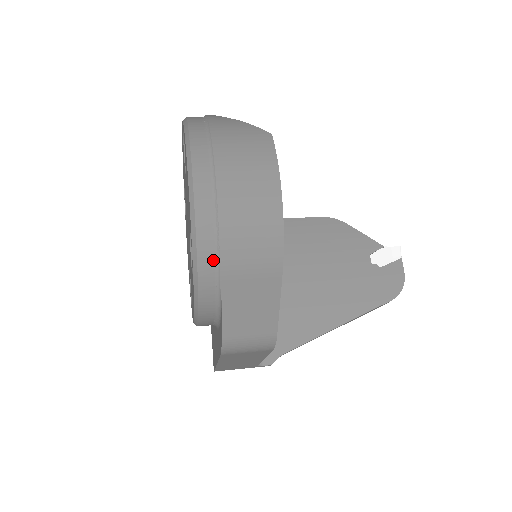
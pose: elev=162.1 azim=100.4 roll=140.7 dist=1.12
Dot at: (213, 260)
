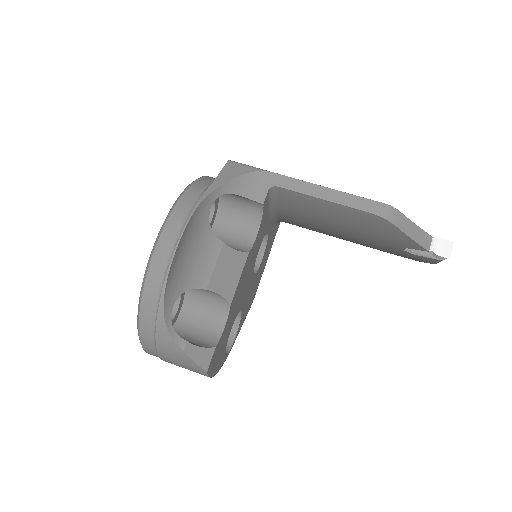
Dot at: occluded
